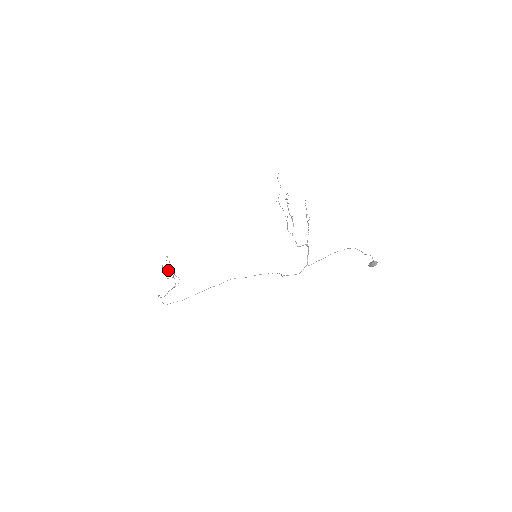
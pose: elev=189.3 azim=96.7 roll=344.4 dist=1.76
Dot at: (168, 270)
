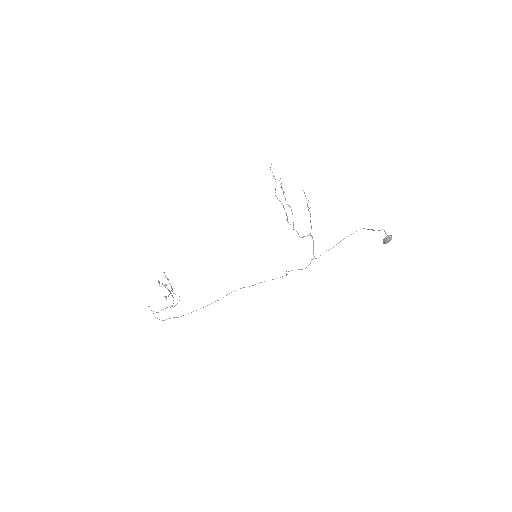
Dot at: (164, 285)
